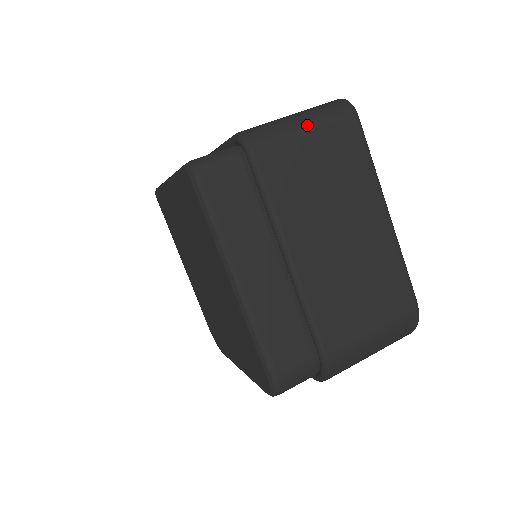
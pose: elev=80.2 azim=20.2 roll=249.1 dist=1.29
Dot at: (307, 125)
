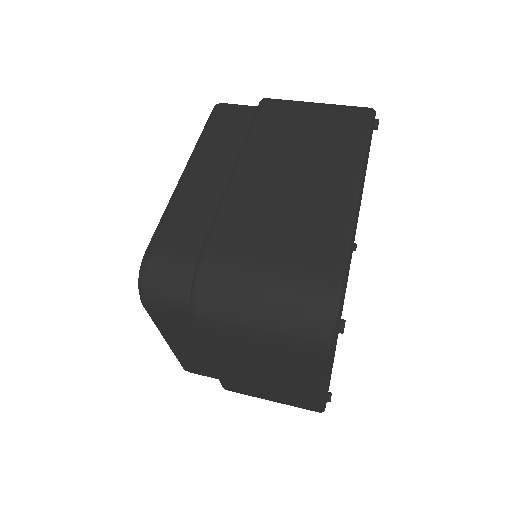
Dot at: (320, 104)
